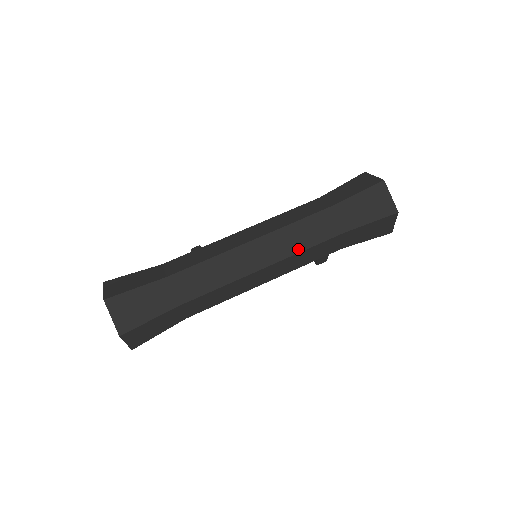
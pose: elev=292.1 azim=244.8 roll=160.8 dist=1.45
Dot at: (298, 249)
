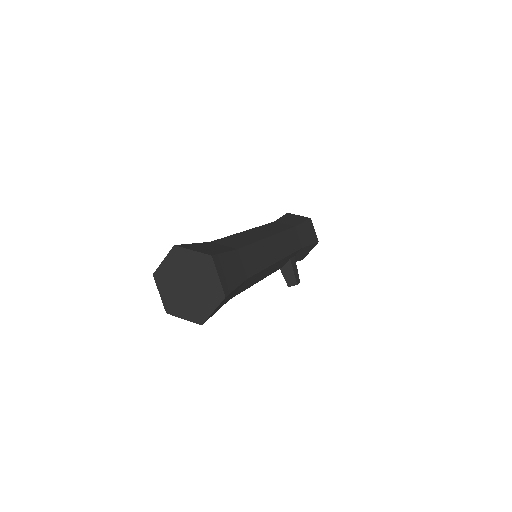
Dot at: (279, 231)
